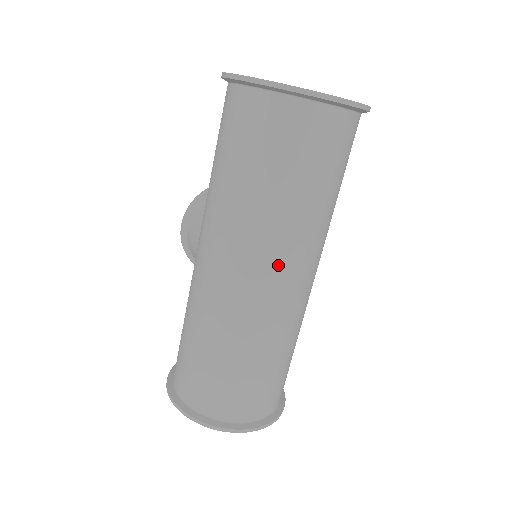
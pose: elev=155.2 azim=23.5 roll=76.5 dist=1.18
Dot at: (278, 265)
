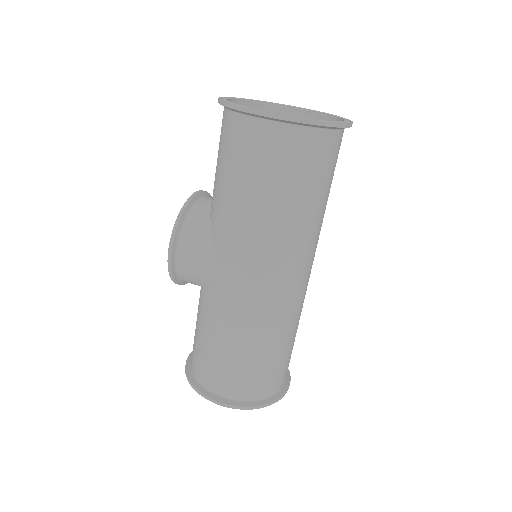
Dot at: (311, 260)
